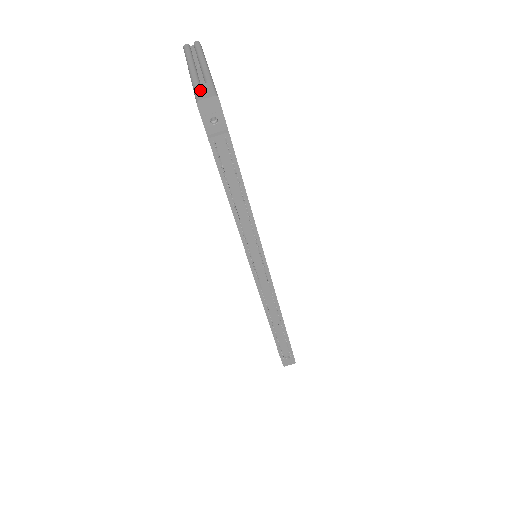
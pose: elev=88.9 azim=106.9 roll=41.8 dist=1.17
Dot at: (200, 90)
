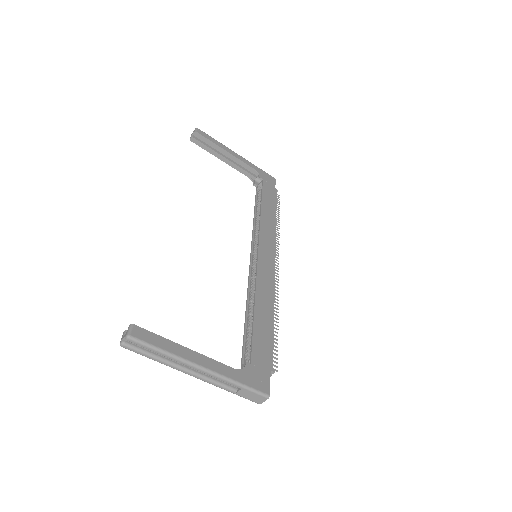
Dot at: (246, 397)
